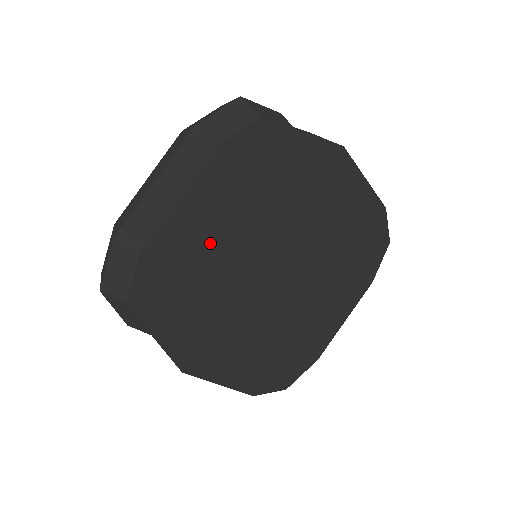
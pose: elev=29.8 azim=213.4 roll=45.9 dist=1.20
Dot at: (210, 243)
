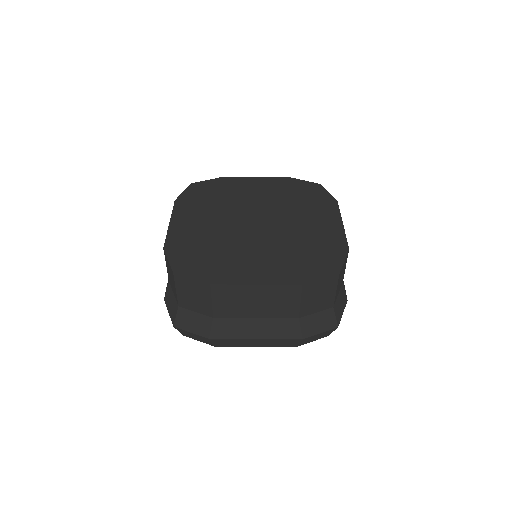
Dot at: (173, 230)
